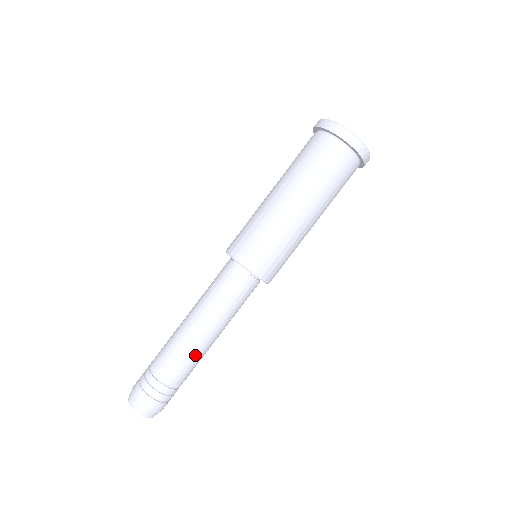
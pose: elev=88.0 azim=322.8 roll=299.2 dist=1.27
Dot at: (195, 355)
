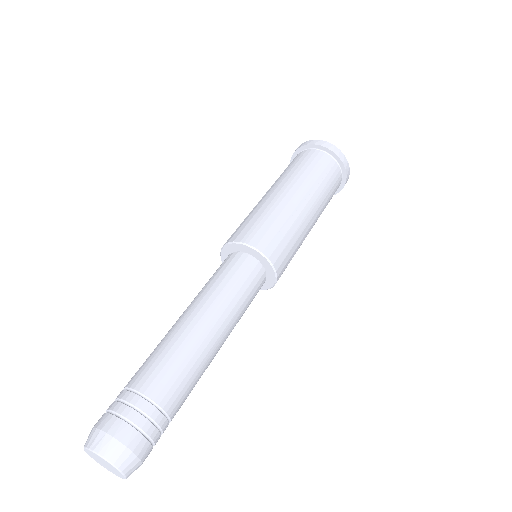
Dot at: (198, 361)
